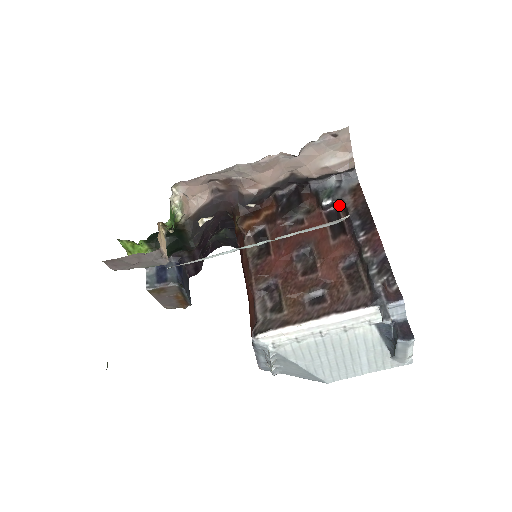
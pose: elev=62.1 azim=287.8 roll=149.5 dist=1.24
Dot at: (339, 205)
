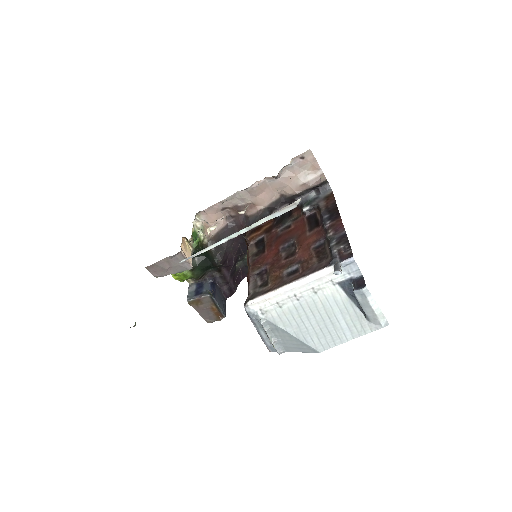
Dot at: (316, 209)
